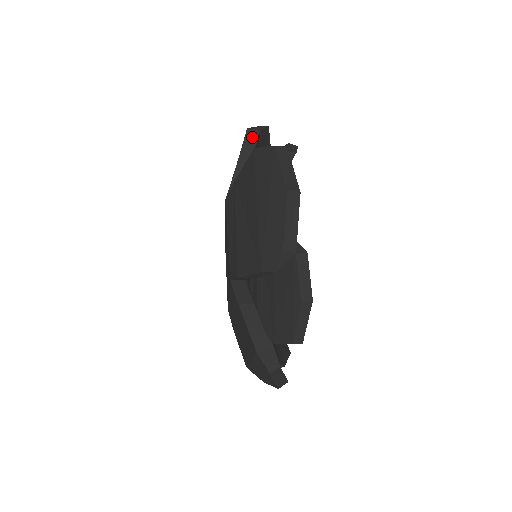
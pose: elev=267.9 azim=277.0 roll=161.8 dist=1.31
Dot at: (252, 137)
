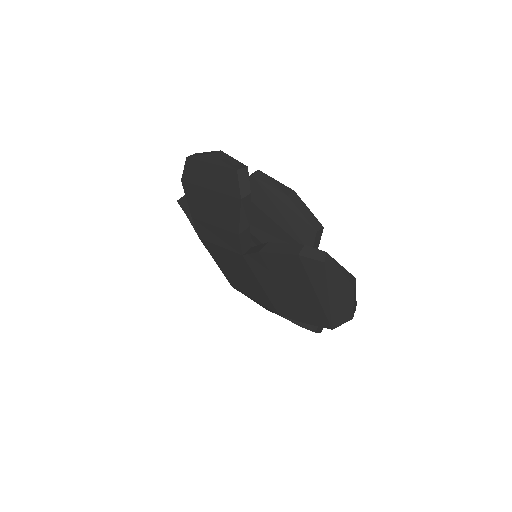
Dot at: (184, 201)
